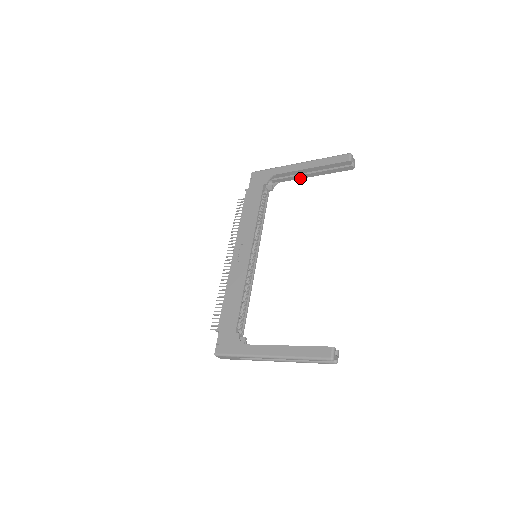
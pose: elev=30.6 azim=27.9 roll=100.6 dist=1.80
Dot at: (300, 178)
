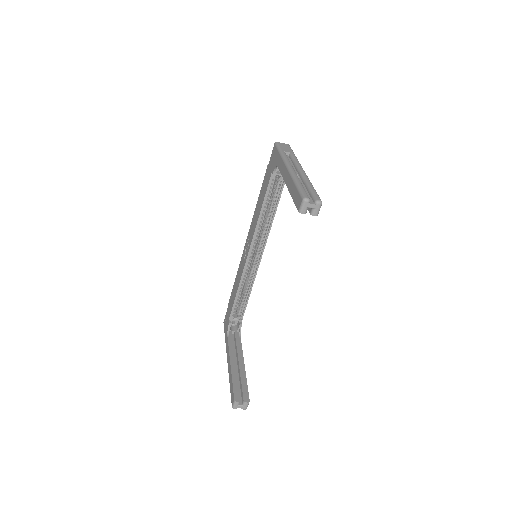
Dot at: occluded
